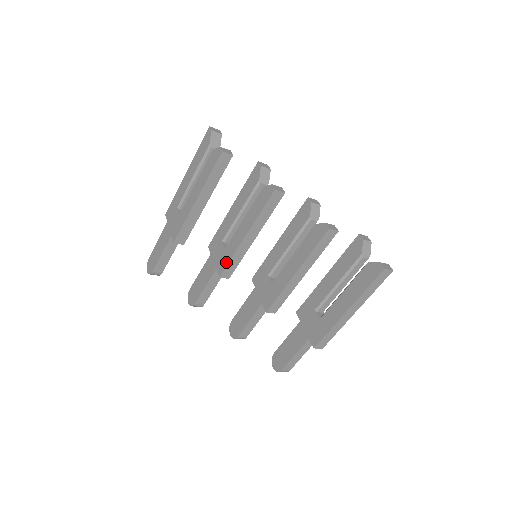
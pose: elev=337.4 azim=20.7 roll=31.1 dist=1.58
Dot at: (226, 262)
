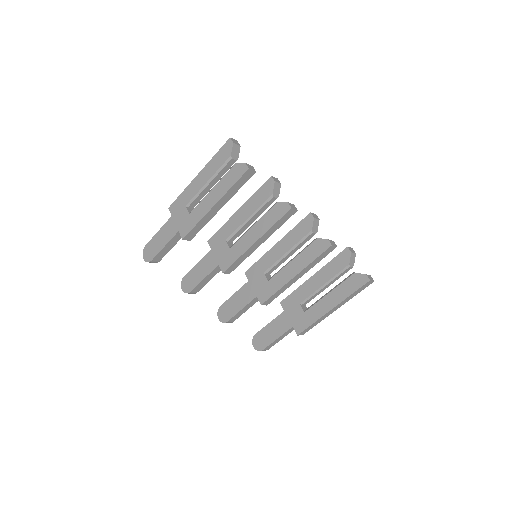
Dot at: (231, 261)
